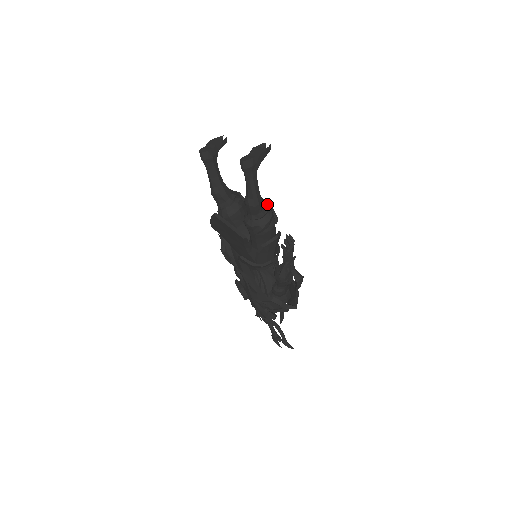
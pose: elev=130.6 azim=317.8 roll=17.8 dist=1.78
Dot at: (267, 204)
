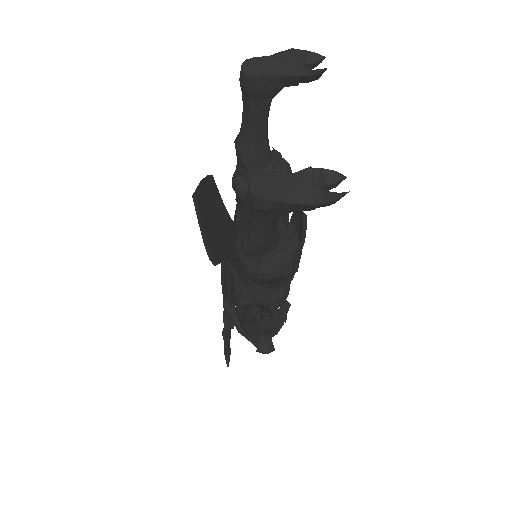
Dot at: (288, 245)
